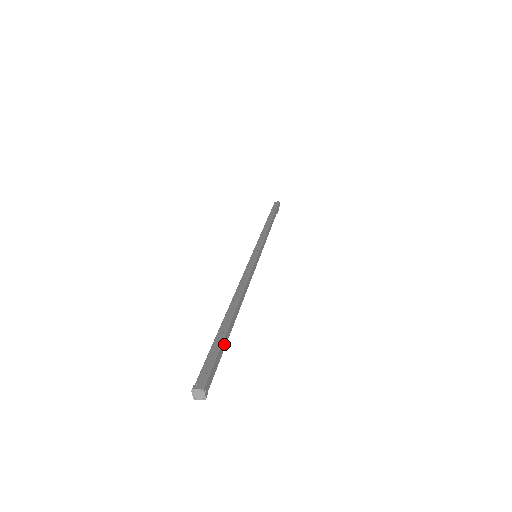
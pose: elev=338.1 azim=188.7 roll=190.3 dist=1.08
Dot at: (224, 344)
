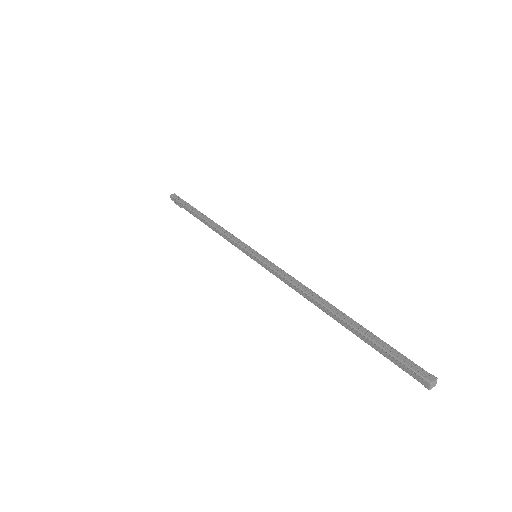
Dot at: (378, 340)
